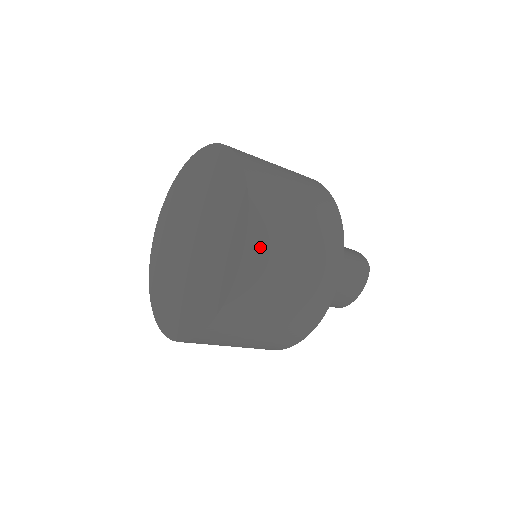
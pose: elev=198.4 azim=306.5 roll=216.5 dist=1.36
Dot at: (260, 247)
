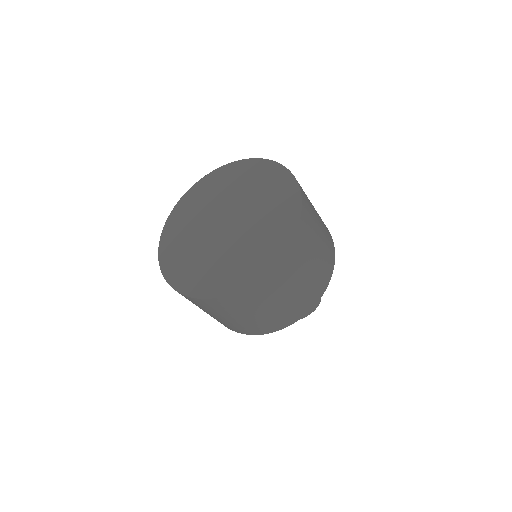
Dot at: (290, 259)
